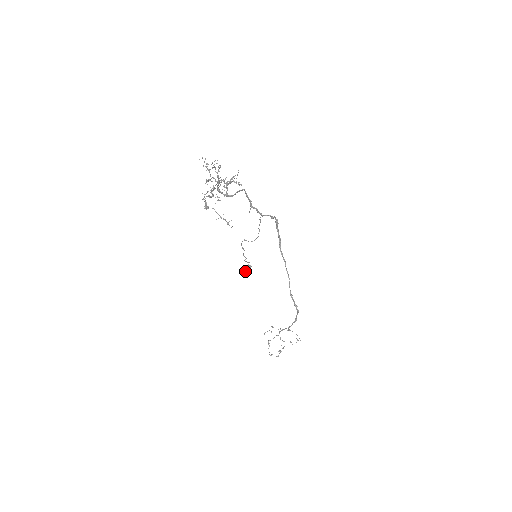
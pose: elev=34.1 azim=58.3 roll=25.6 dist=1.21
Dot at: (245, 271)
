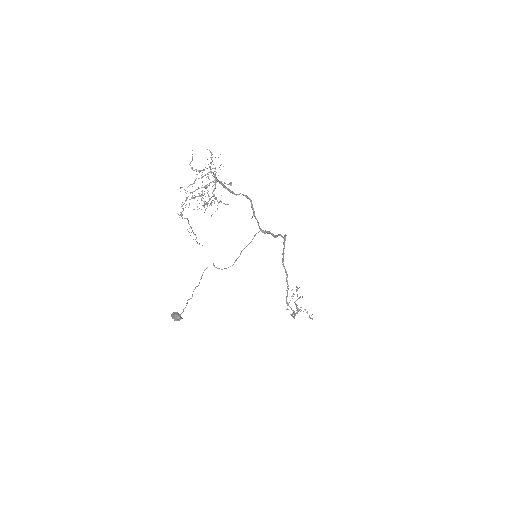
Dot at: (175, 319)
